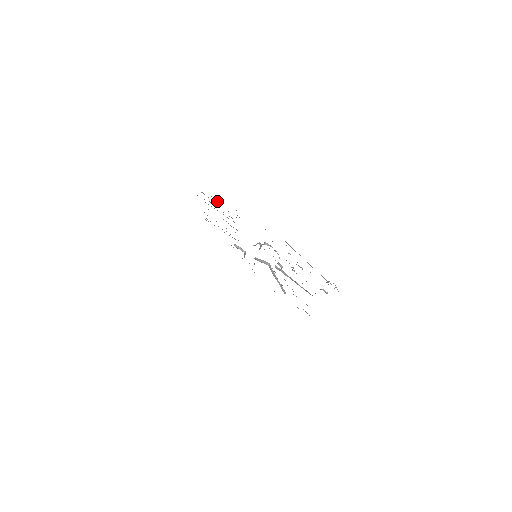
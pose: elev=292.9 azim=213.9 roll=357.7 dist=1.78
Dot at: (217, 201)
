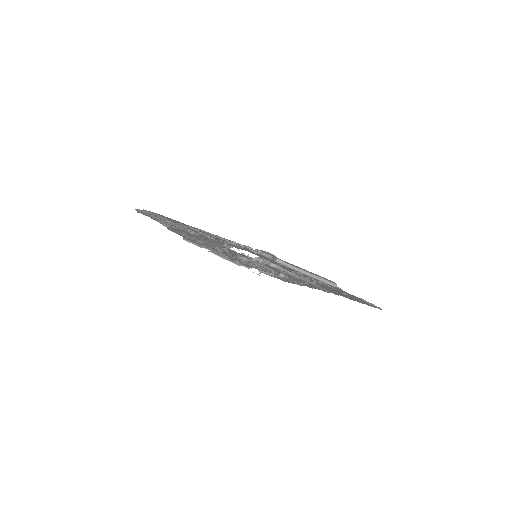
Dot at: (160, 221)
